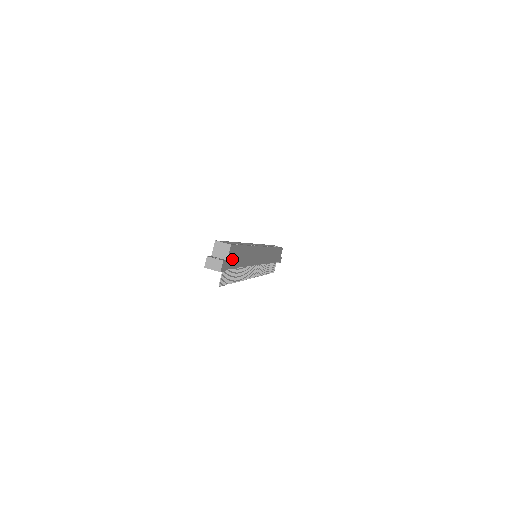
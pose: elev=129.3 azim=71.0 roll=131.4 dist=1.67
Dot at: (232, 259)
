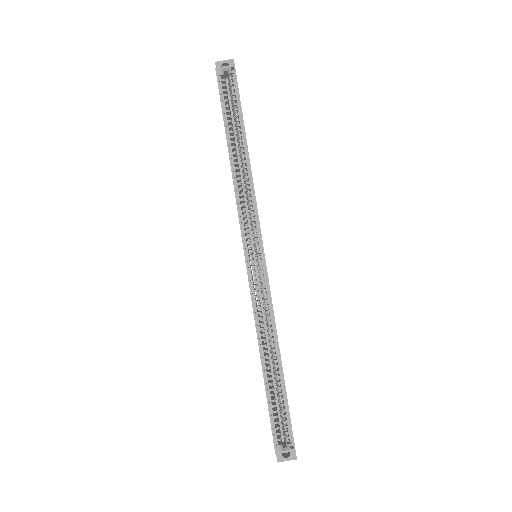
Dot at: occluded
